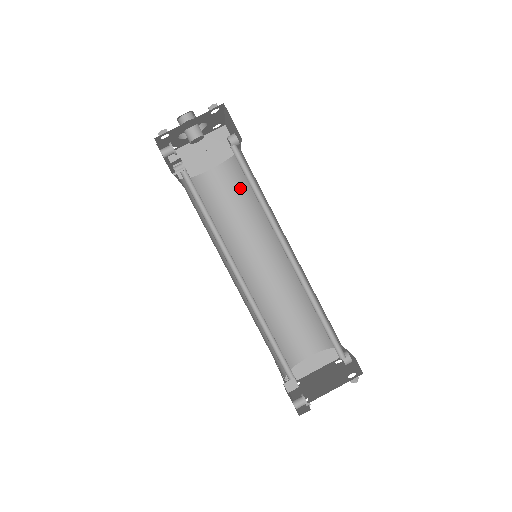
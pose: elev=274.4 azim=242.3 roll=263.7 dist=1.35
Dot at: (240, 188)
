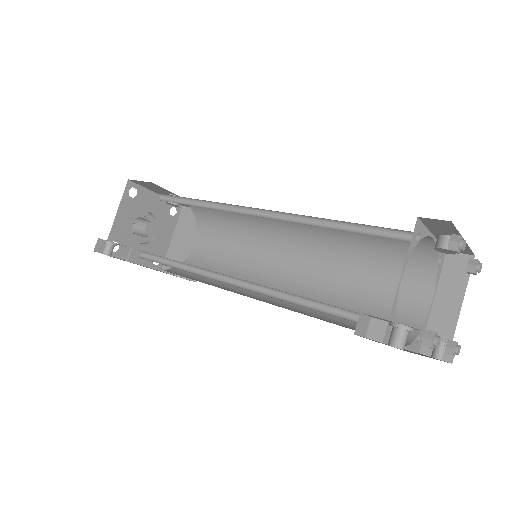
Dot at: (220, 230)
